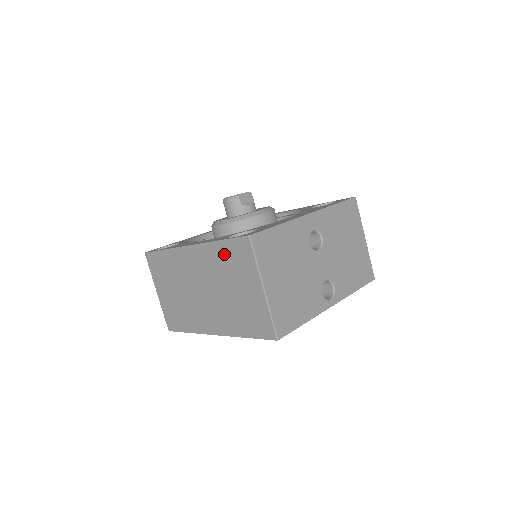
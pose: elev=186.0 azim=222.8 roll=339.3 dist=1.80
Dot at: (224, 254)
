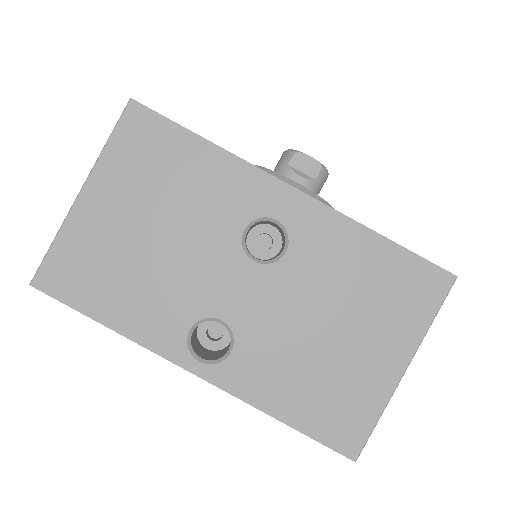
Dot at: occluded
